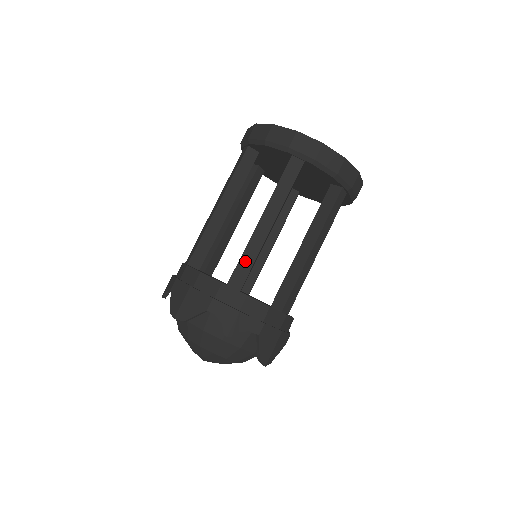
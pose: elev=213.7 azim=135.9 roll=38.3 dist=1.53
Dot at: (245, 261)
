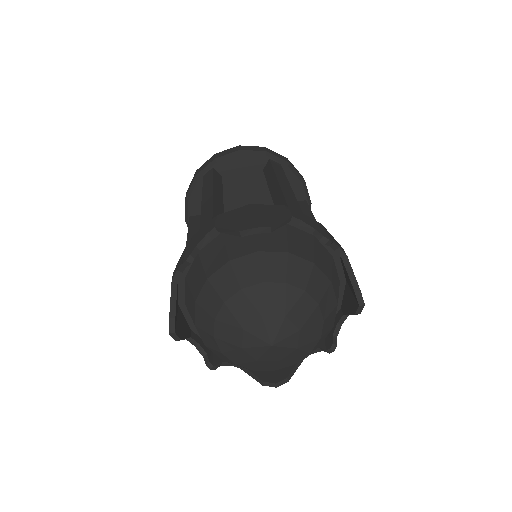
Dot at: (290, 199)
